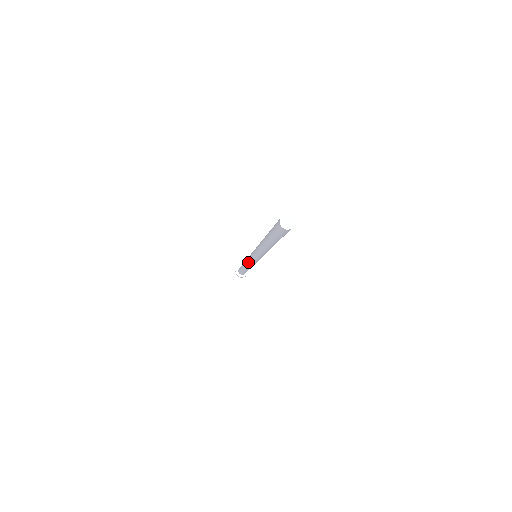
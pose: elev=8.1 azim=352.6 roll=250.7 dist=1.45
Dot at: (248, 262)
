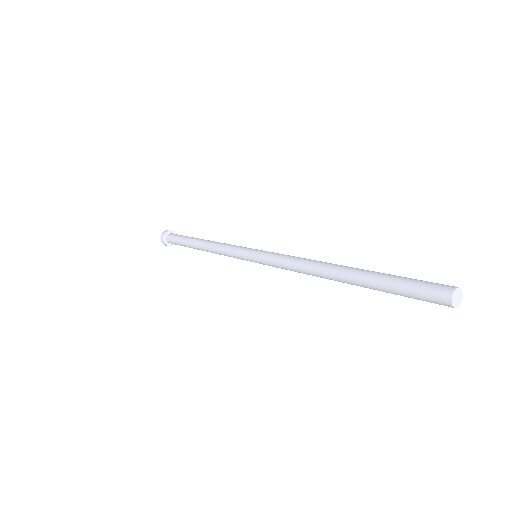
Dot at: occluded
